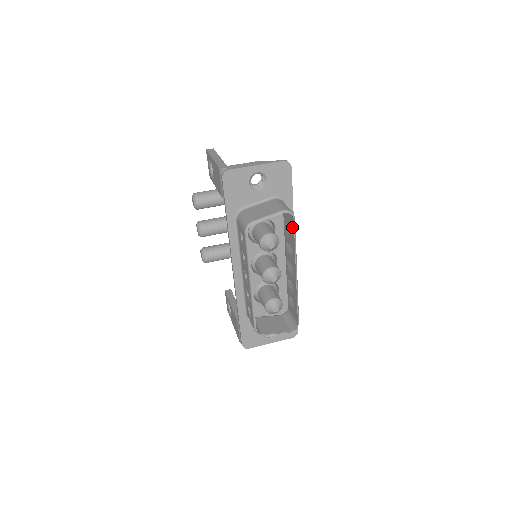
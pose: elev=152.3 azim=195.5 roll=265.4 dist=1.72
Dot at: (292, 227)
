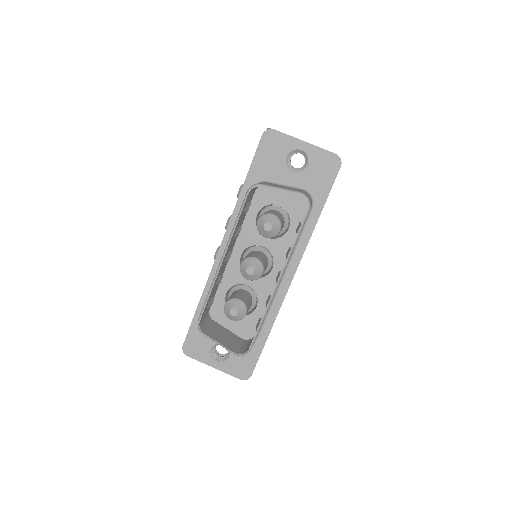
Dot at: (302, 221)
